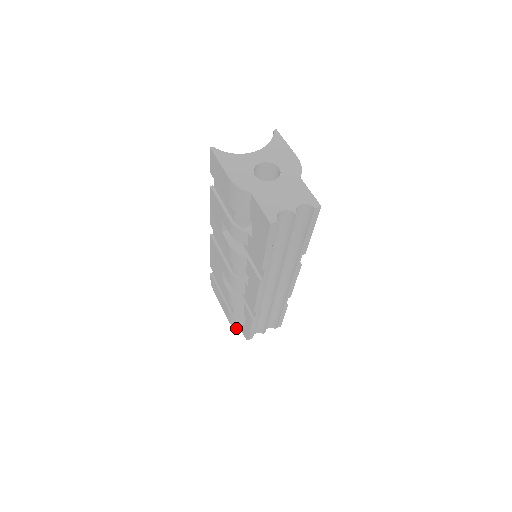
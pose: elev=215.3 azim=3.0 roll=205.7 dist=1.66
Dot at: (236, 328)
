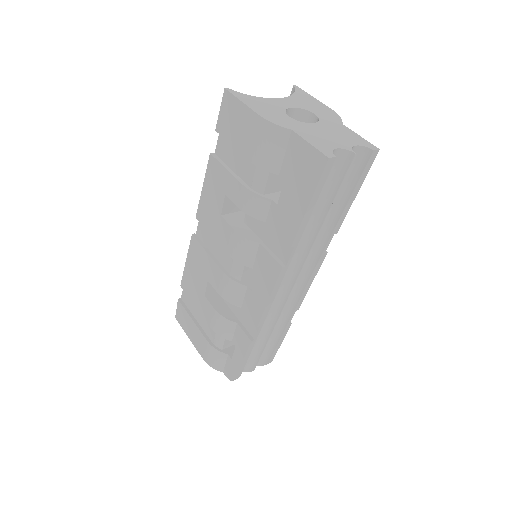
Dot at: (215, 367)
